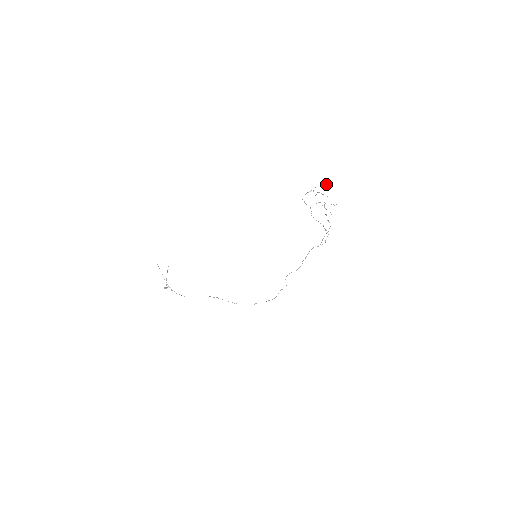
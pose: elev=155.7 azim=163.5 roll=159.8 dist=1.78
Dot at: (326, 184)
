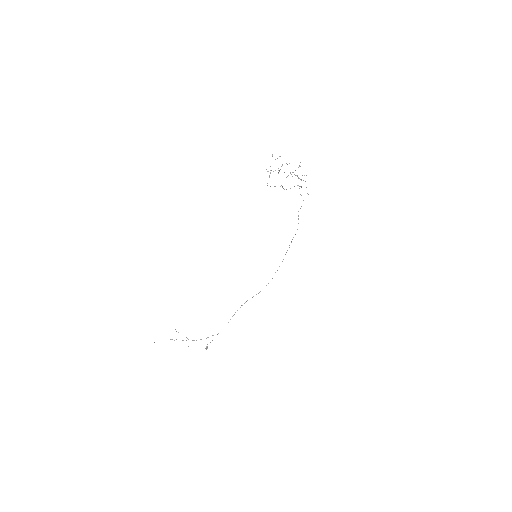
Dot at: occluded
